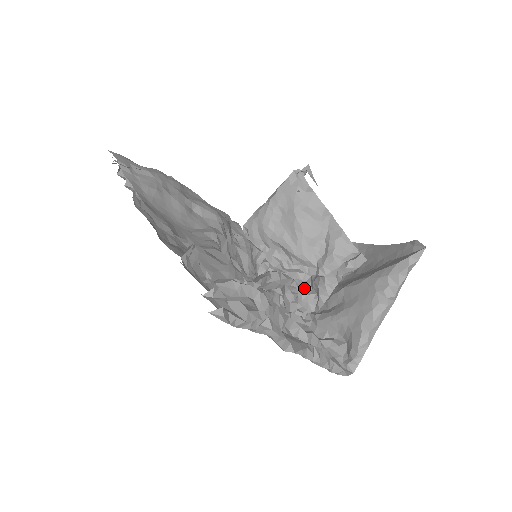
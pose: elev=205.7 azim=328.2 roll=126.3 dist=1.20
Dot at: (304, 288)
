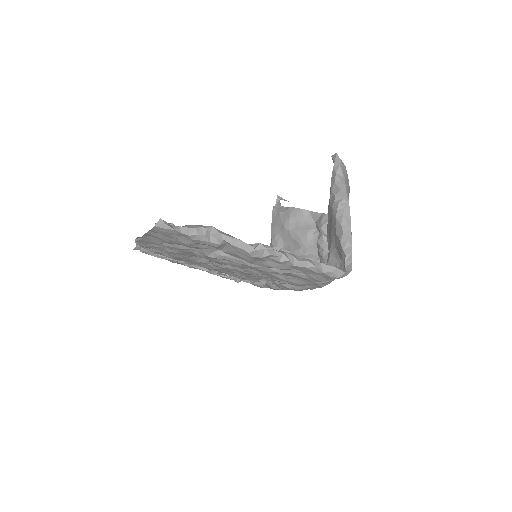
Dot at: occluded
